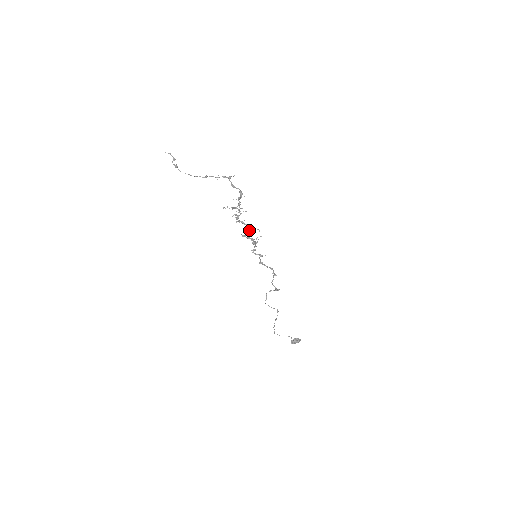
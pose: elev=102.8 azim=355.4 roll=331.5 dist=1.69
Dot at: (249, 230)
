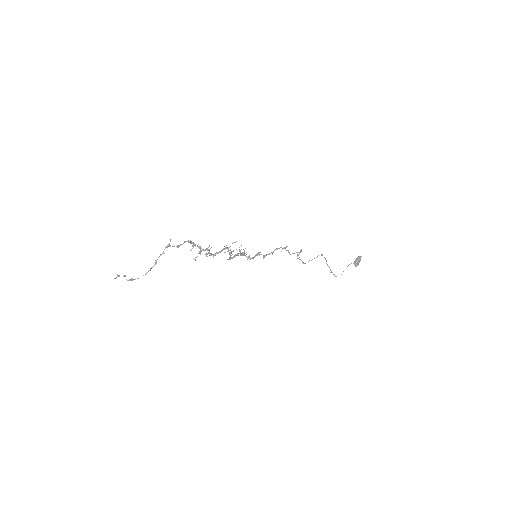
Dot at: (228, 251)
